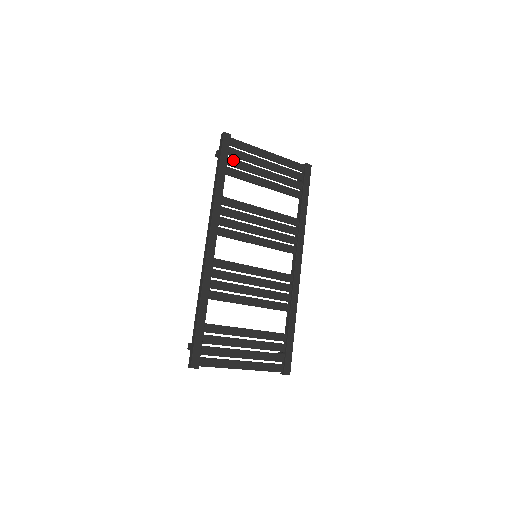
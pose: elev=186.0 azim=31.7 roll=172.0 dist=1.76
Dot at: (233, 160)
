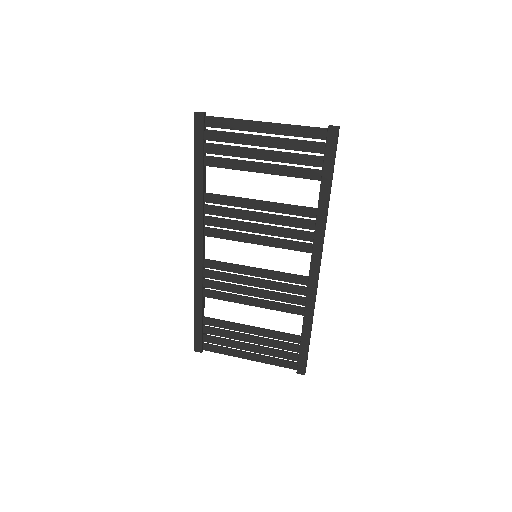
Dot at: (213, 146)
